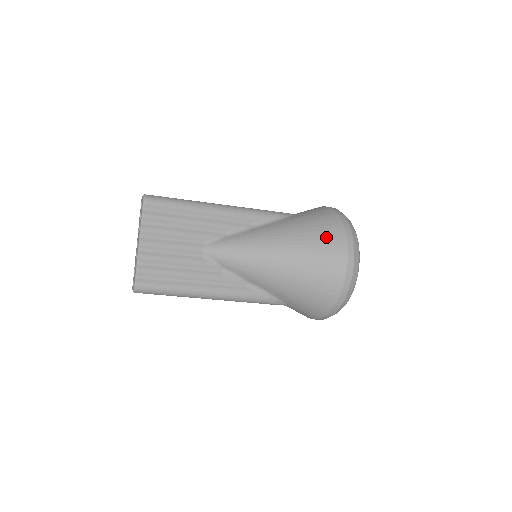
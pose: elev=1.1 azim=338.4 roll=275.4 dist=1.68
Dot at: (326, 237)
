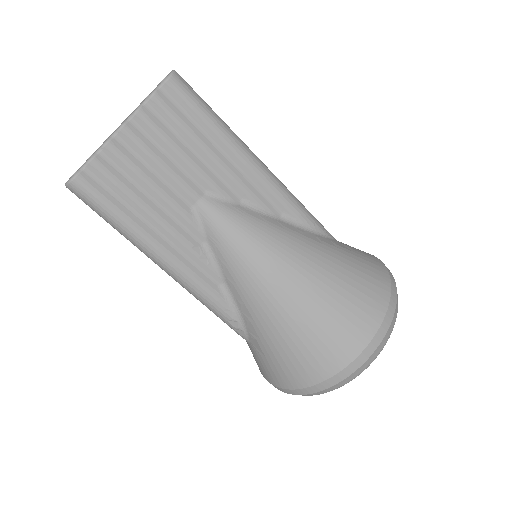
Dot at: (361, 296)
